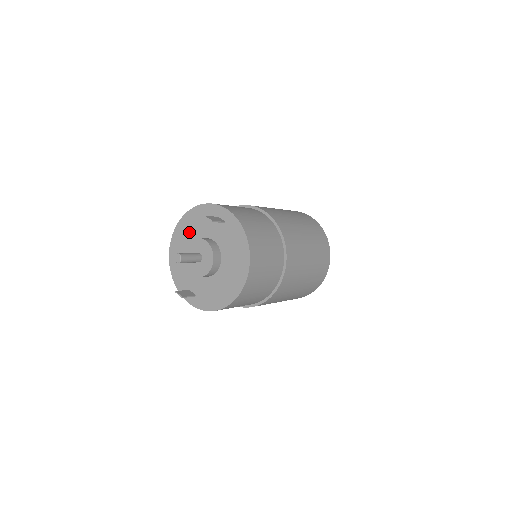
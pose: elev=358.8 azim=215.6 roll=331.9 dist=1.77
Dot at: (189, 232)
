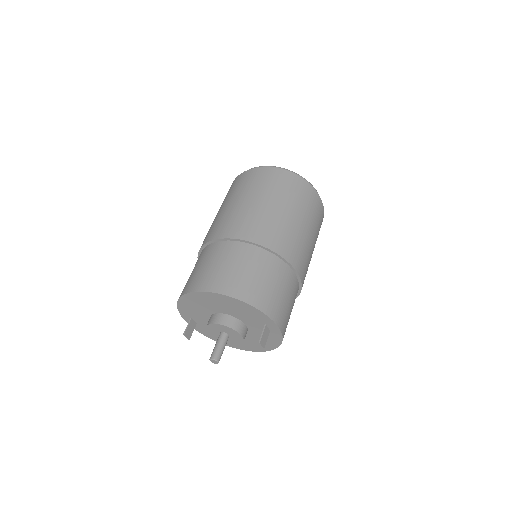
Dot at: (225, 306)
